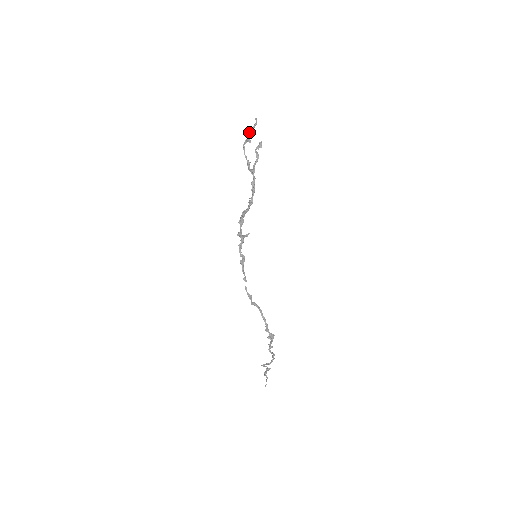
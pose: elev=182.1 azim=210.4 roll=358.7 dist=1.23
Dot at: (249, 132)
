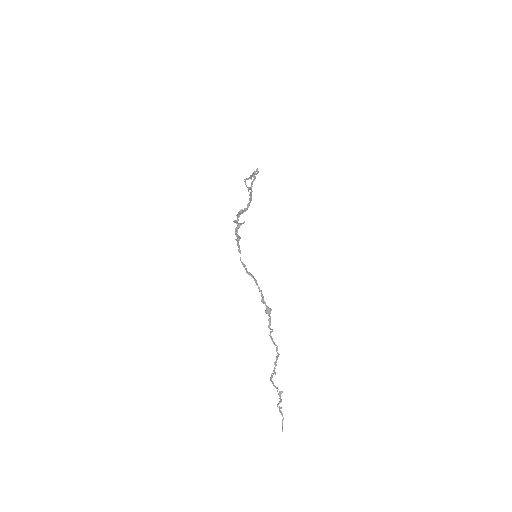
Dot at: (251, 175)
